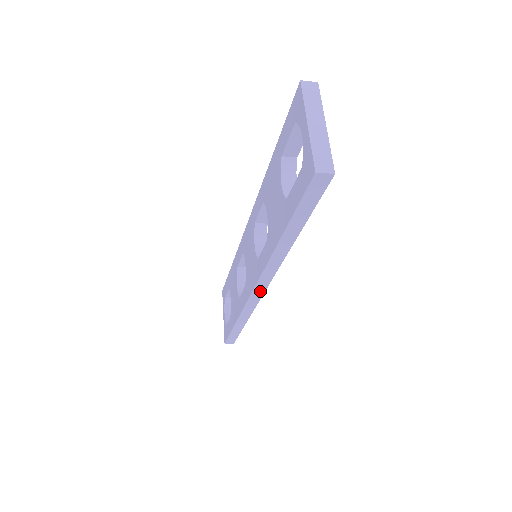
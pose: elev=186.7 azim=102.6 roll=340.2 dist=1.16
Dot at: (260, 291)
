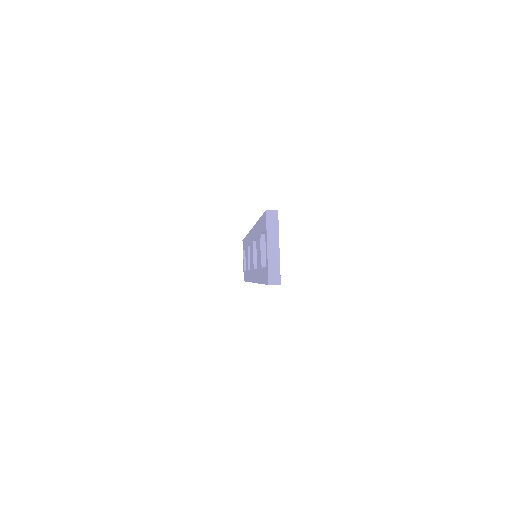
Dot at: occluded
